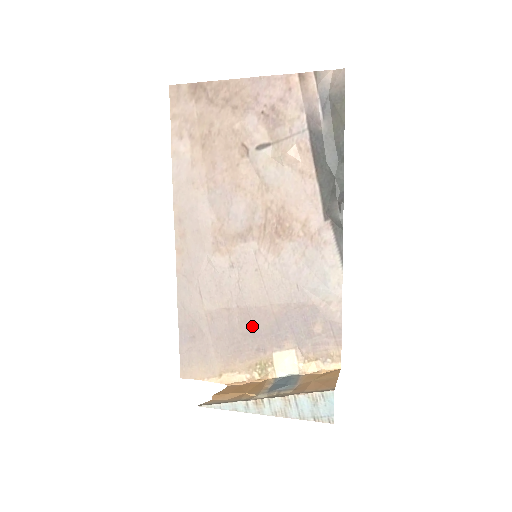
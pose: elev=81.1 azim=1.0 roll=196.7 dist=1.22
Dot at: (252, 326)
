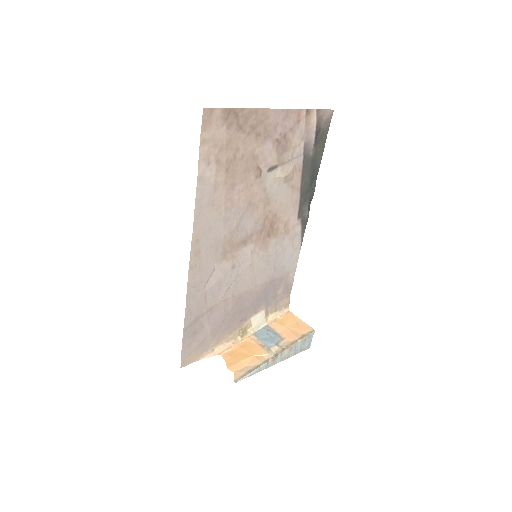
Dot at: (241, 306)
